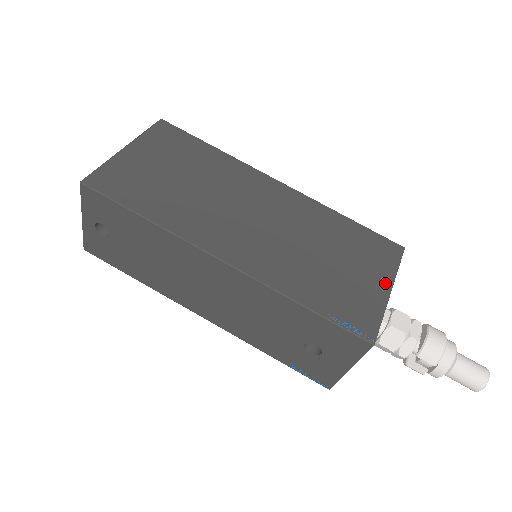
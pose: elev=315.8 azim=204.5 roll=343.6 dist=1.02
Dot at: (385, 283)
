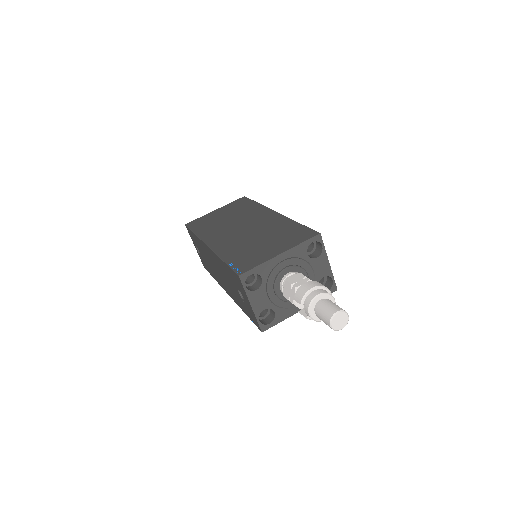
Dot at: (281, 250)
